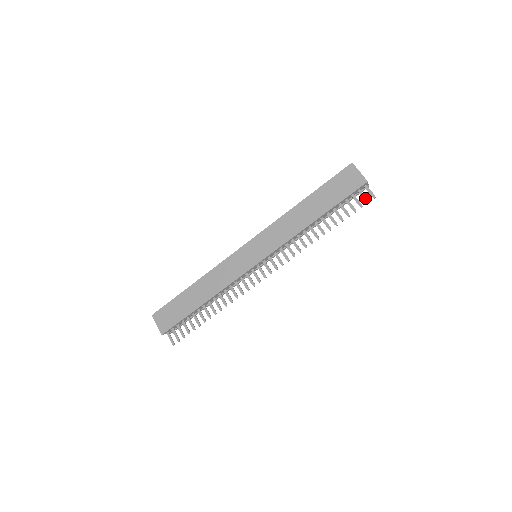
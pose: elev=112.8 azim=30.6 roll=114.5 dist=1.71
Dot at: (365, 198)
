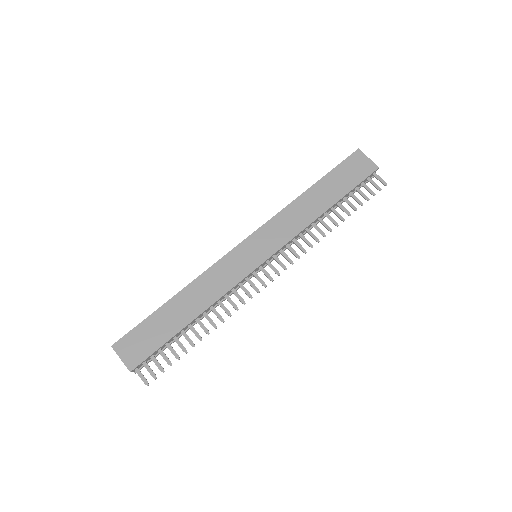
Dot at: (377, 186)
